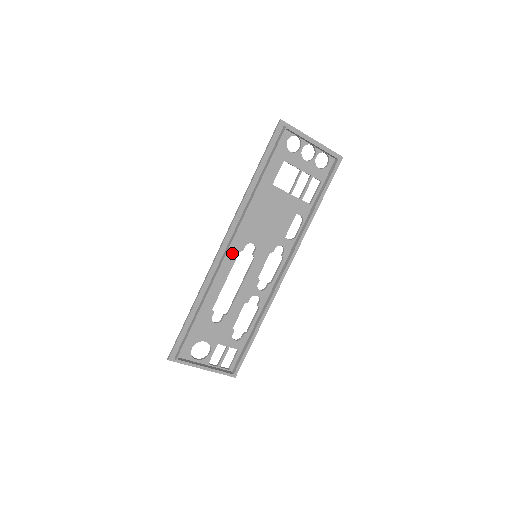
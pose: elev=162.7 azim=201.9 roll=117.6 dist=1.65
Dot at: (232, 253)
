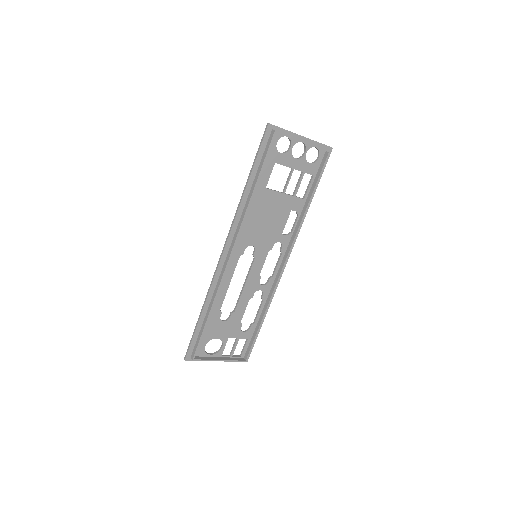
Dot at: (233, 258)
